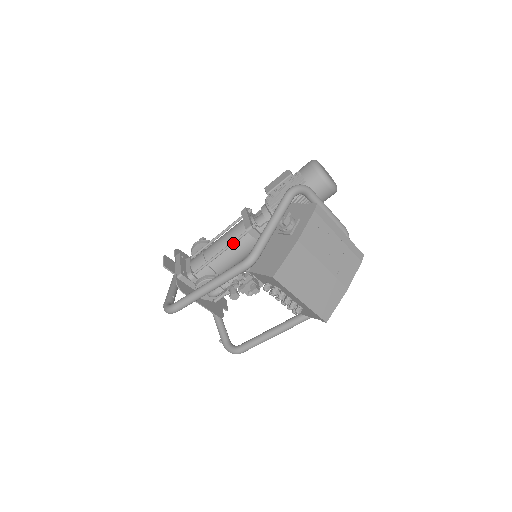
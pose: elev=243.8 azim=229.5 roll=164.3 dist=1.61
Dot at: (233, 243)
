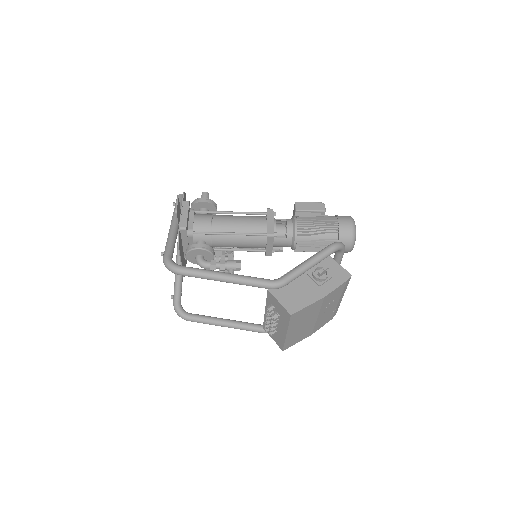
Dot at: (248, 235)
